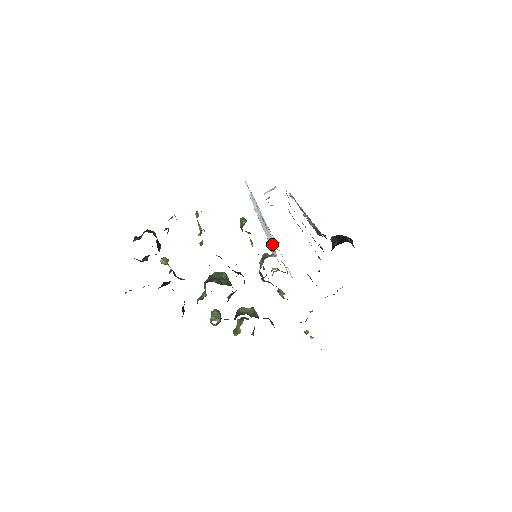
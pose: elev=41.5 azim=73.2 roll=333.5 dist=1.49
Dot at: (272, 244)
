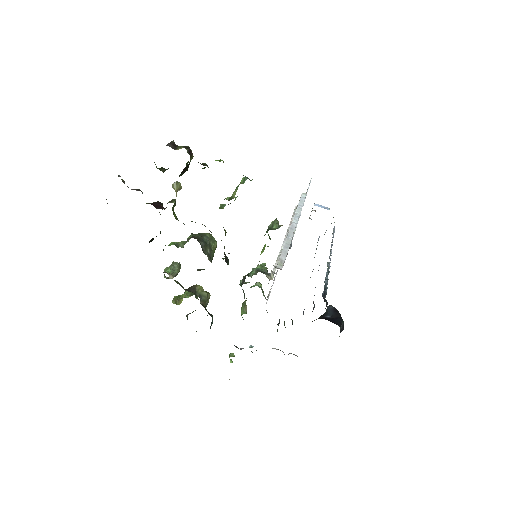
Dot at: (279, 268)
